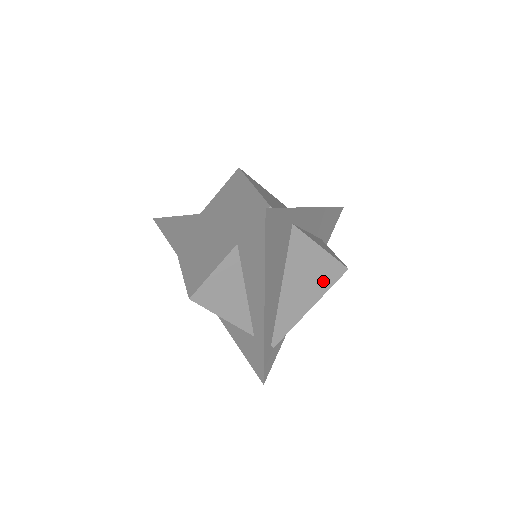
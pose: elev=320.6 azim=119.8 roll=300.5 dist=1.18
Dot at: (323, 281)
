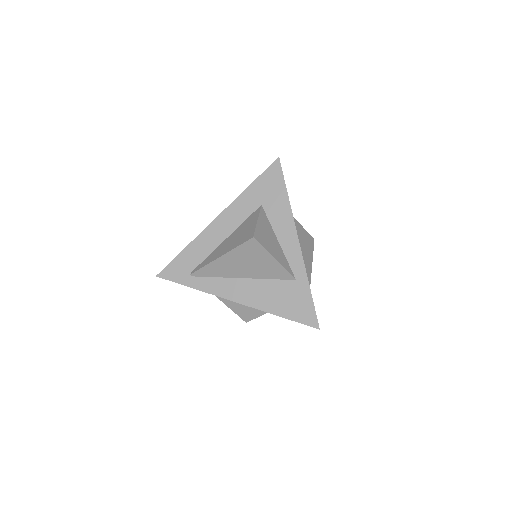
Dot at: (308, 245)
